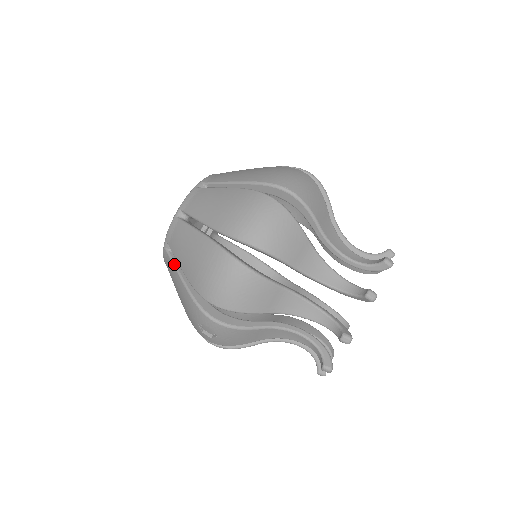
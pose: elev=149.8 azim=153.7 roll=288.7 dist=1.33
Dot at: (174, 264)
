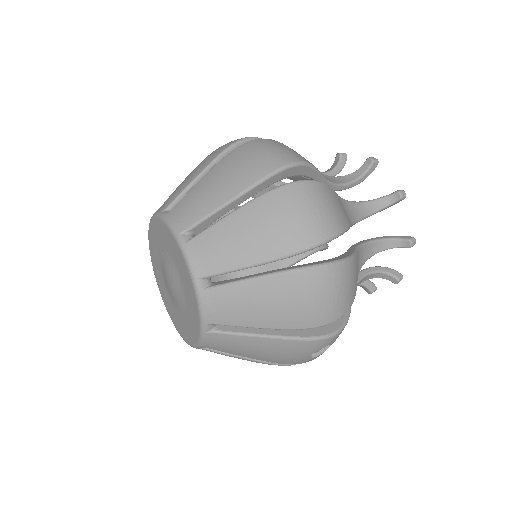
Dot at: (241, 334)
